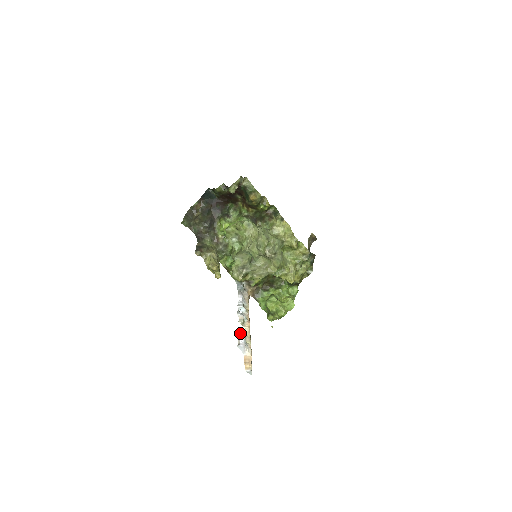
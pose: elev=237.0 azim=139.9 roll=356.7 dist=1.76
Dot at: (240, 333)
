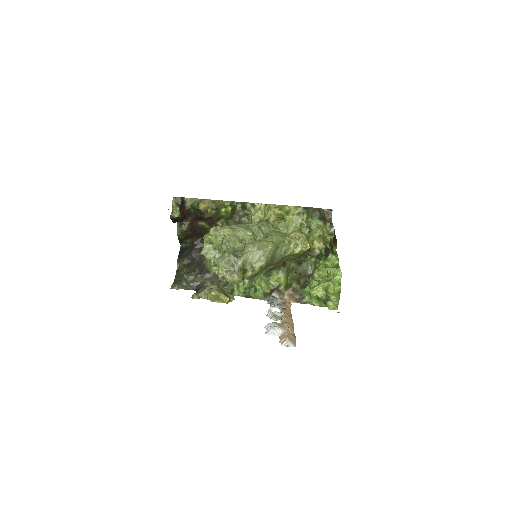
Dot at: occluded
